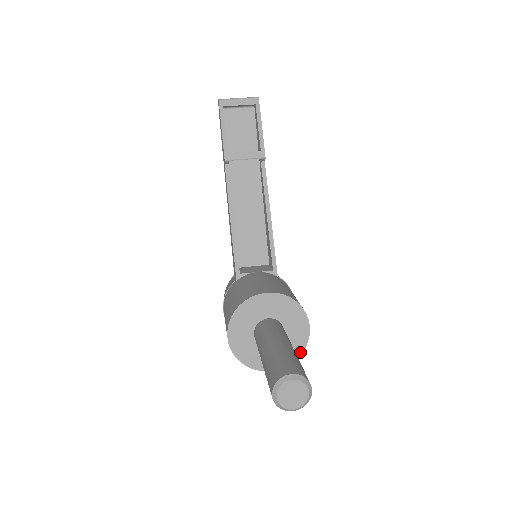
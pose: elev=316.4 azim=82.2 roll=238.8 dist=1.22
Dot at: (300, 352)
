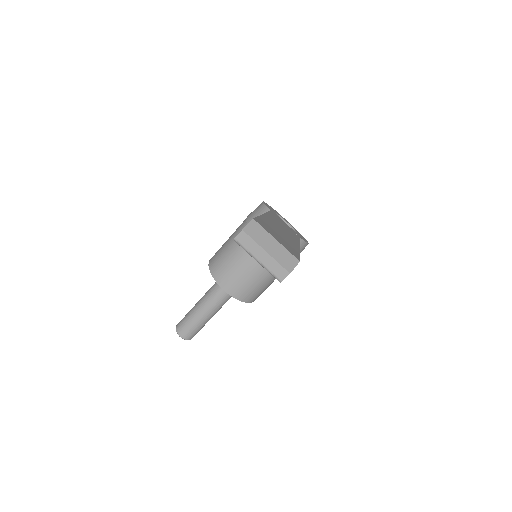
Dot at: occluded
